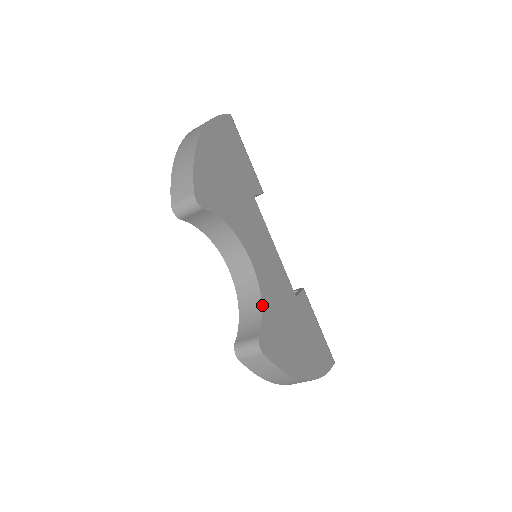
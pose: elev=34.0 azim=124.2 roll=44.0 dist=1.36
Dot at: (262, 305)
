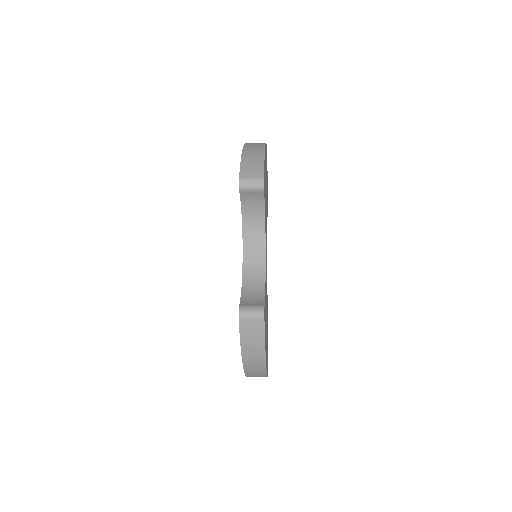
Dot at: (265, 287)
